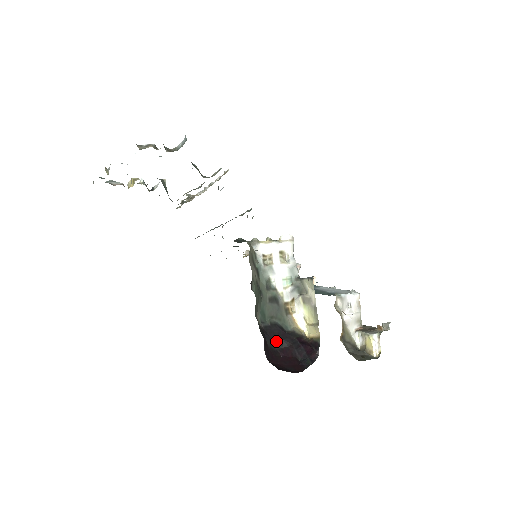
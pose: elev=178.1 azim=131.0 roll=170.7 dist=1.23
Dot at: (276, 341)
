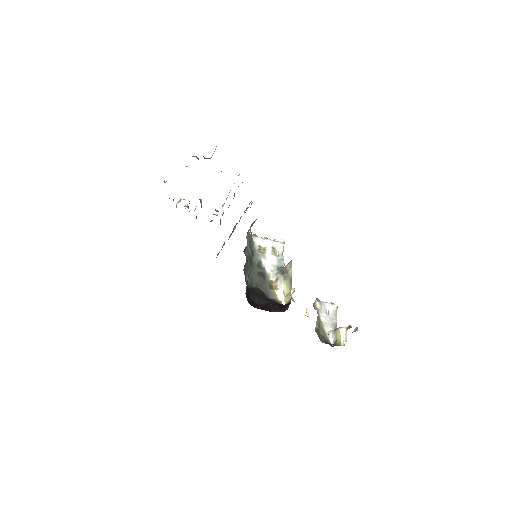
Dot at: (257, 298)
